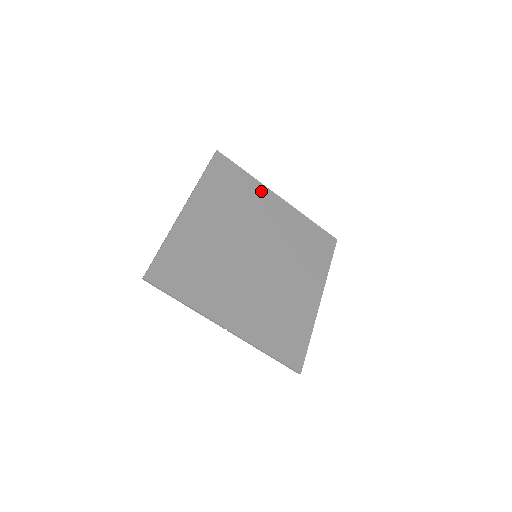
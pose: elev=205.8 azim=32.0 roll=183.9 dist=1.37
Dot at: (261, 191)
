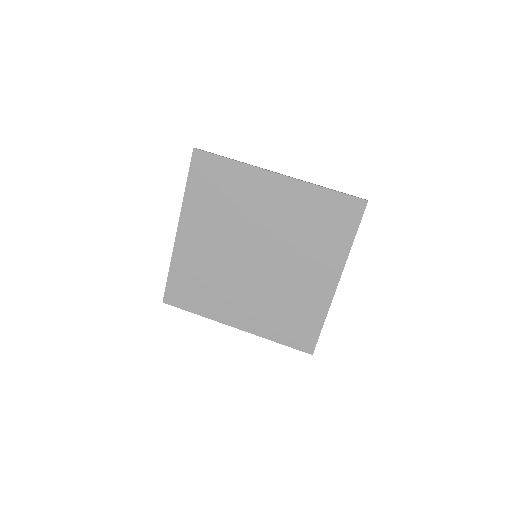
Dot at: (253, 177)
